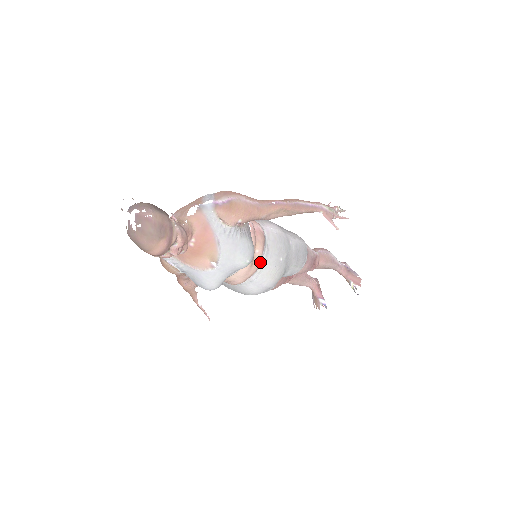
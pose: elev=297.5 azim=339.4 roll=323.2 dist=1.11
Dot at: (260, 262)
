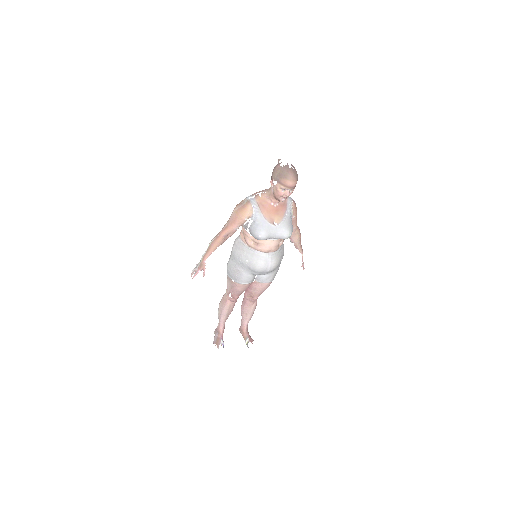
Dot at: (278, 249)
